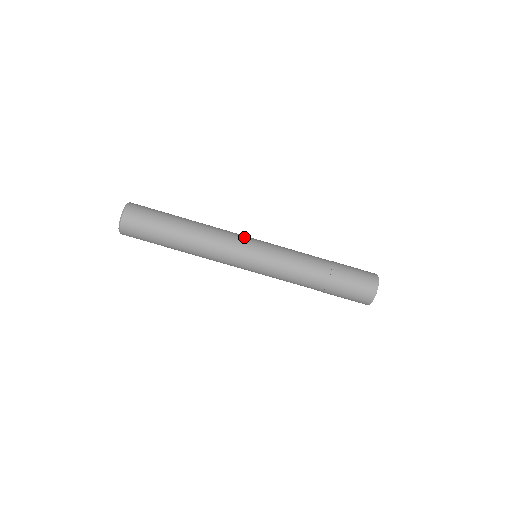
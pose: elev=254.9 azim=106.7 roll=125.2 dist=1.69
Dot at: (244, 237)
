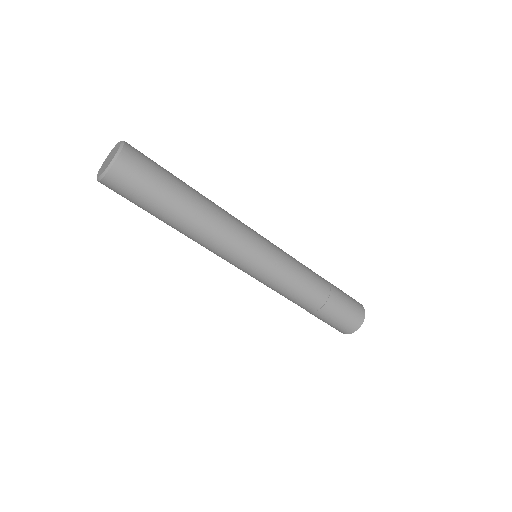
Dot at: occluded
